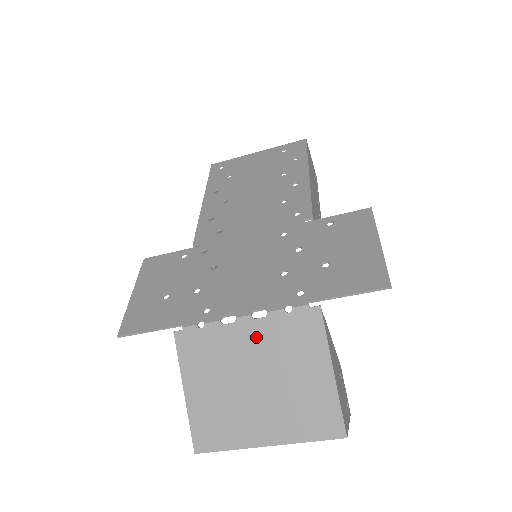
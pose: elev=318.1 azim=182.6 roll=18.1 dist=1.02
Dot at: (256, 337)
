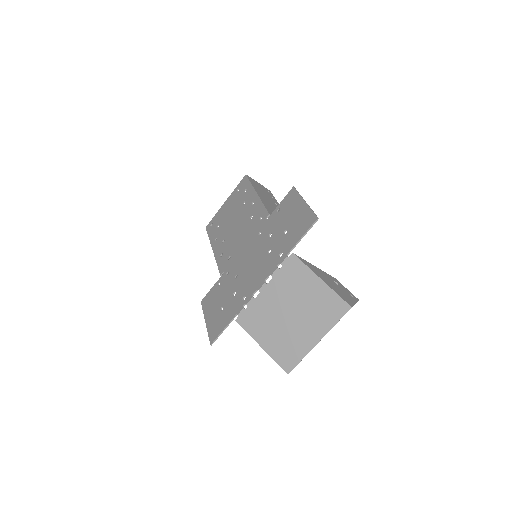
Dot at: (275, 292)
